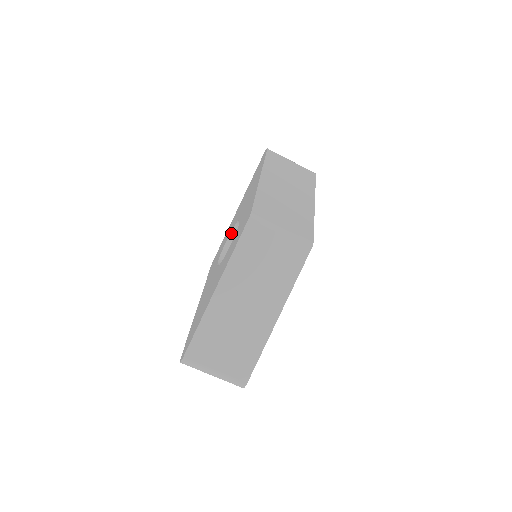
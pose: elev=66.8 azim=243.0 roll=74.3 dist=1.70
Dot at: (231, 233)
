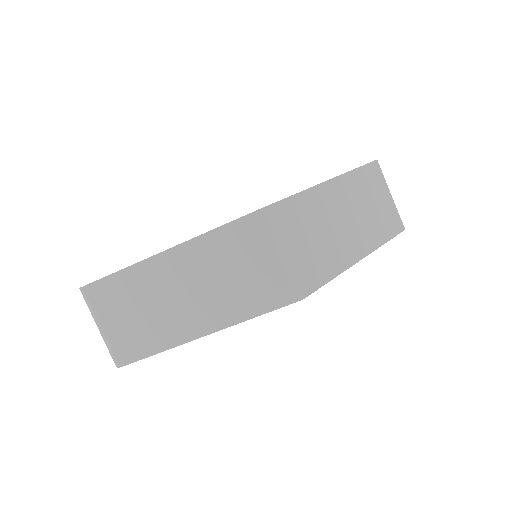
Dot at: occluded
